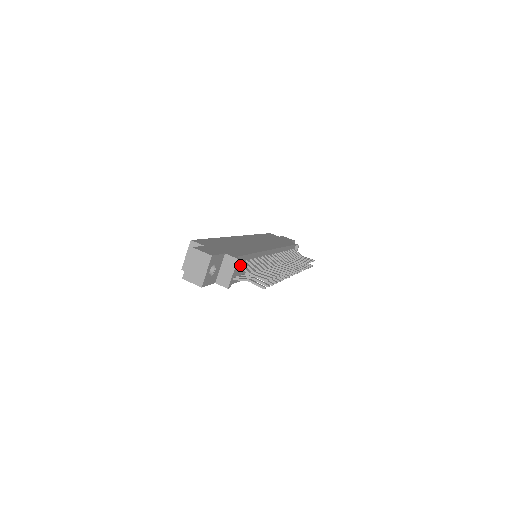
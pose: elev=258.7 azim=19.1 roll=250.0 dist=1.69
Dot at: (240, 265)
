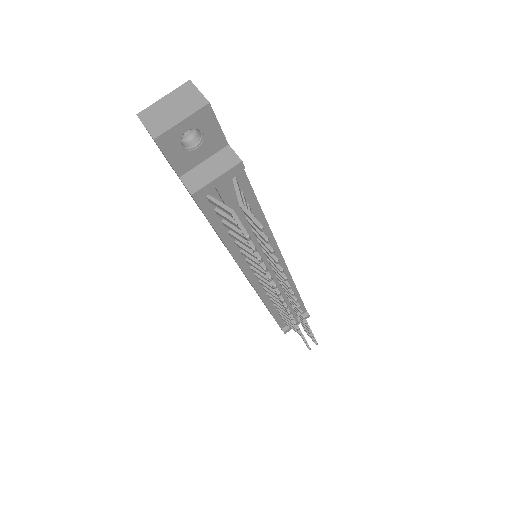
Dot at: (236, 183)
